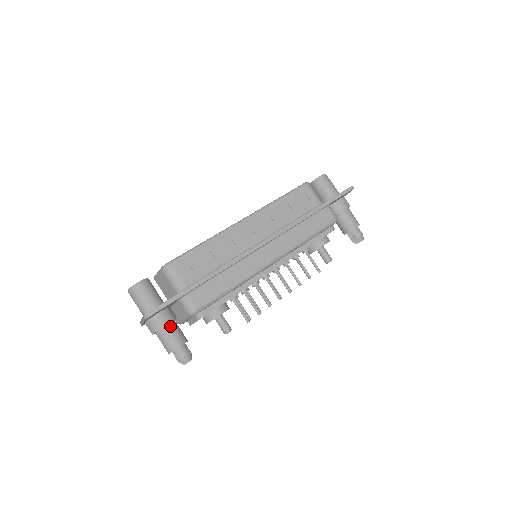
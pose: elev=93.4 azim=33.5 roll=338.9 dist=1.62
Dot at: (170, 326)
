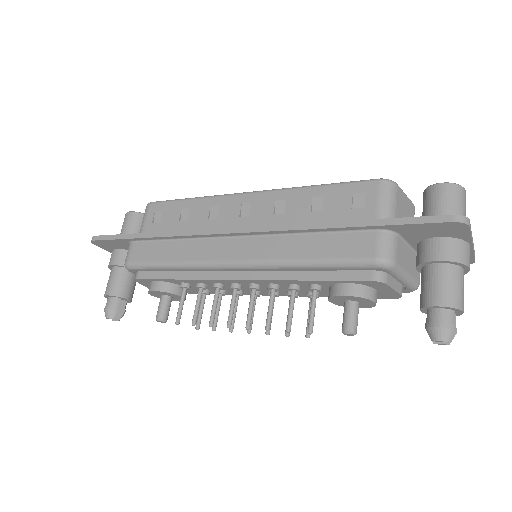
Dot at: (118, 269)
